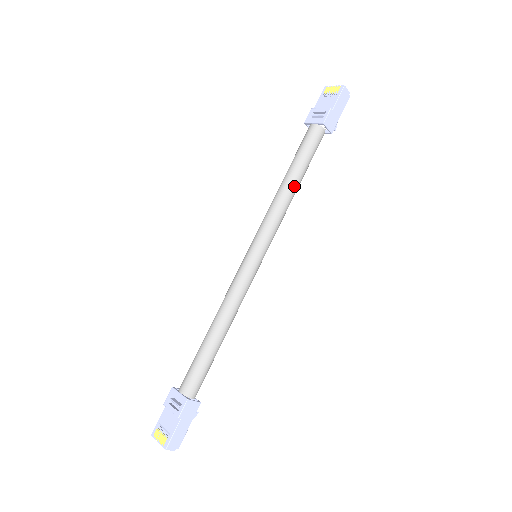
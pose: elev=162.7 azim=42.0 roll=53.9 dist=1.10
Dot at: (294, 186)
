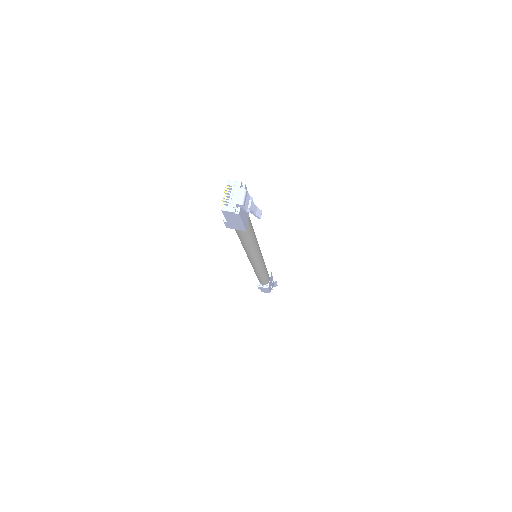
Dot at: (244, 244)
